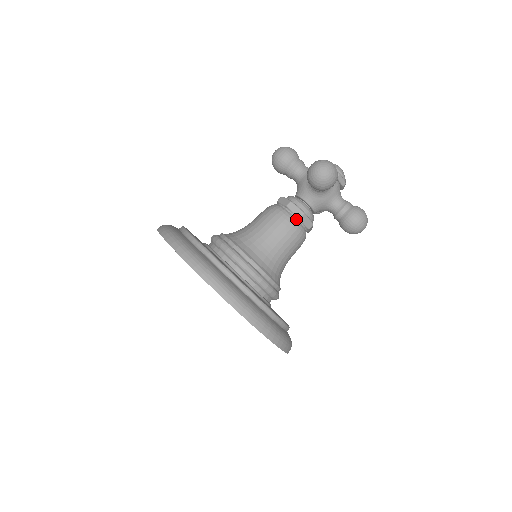
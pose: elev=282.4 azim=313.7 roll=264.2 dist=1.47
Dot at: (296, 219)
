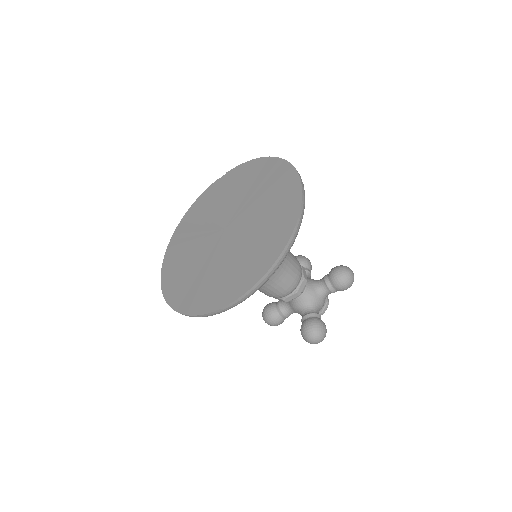
Dot at: (301, 276)
